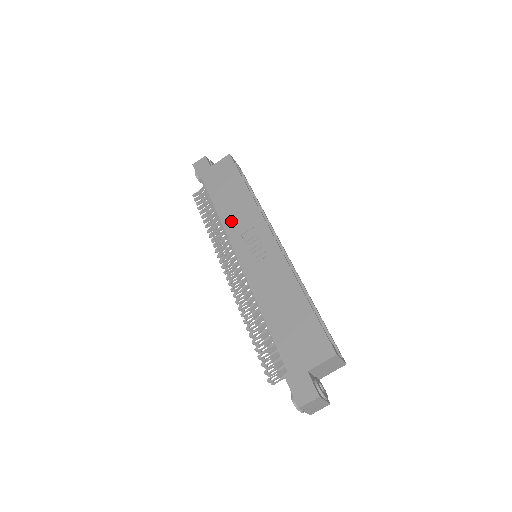
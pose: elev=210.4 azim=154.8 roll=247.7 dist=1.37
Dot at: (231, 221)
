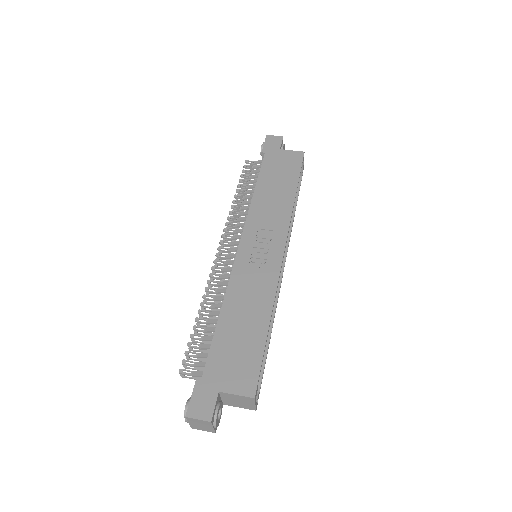
Dot at: (259, 209)
